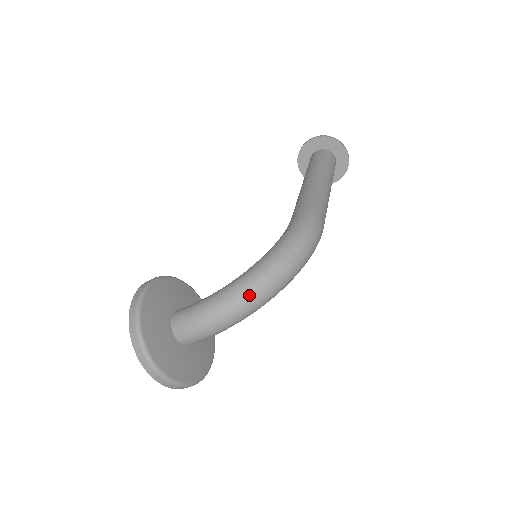
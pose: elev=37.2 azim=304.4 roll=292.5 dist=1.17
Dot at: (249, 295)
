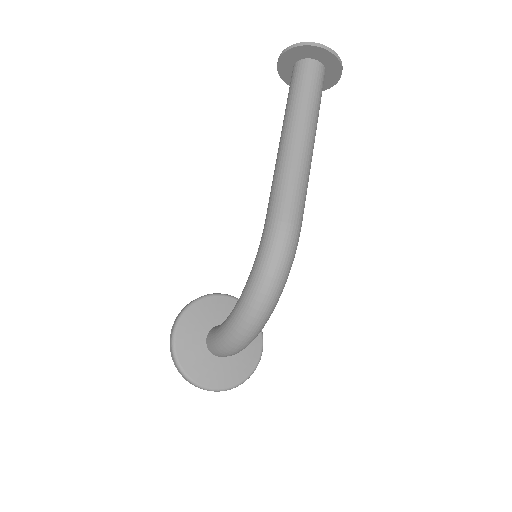
Dot at: (243, 331)
